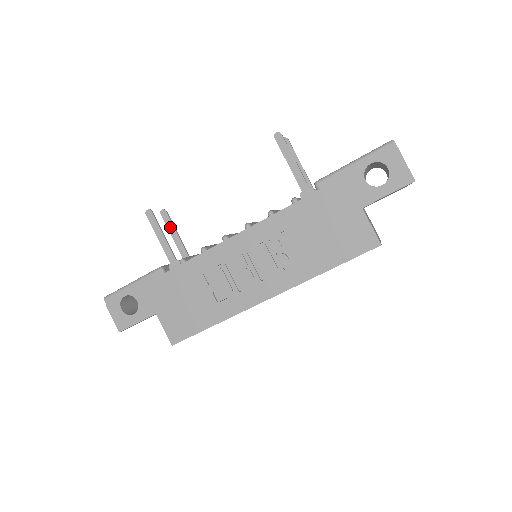
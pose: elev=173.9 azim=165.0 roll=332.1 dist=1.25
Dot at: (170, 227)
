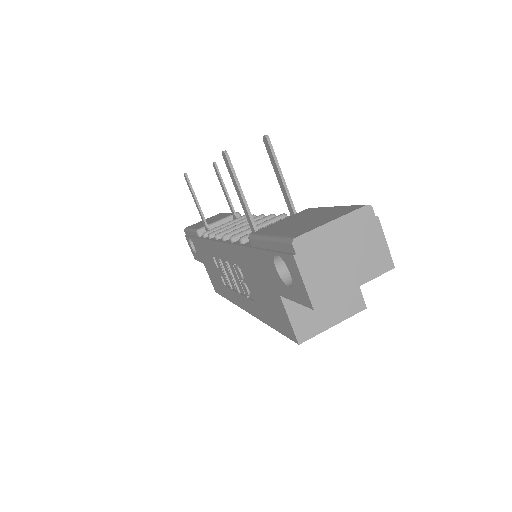
Dot at: (220, 182)
